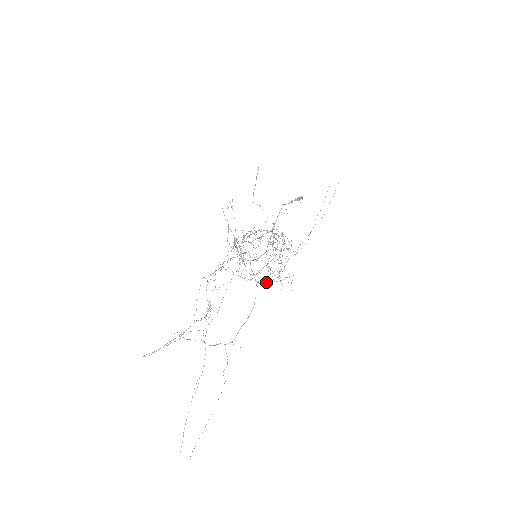
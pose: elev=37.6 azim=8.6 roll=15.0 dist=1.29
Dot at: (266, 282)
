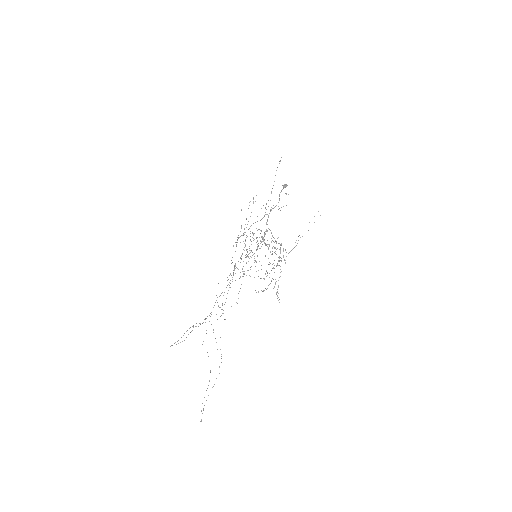
Dot at: occluded
